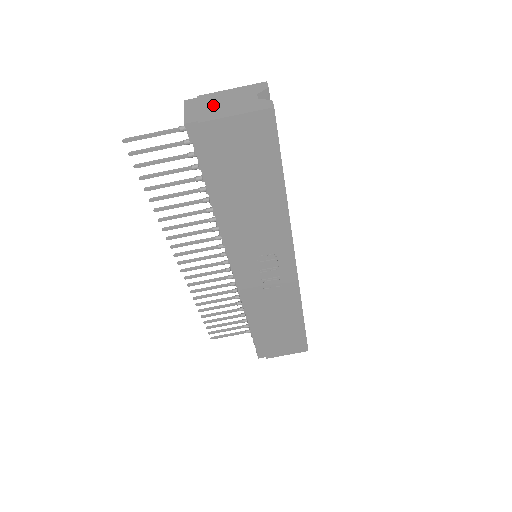
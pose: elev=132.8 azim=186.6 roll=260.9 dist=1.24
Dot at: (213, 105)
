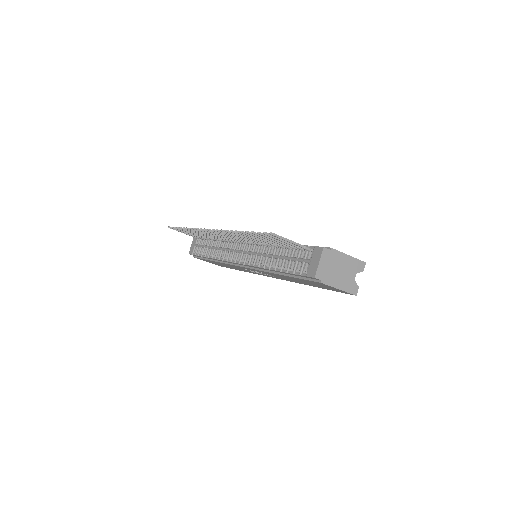
Dot at: (334, 268)
